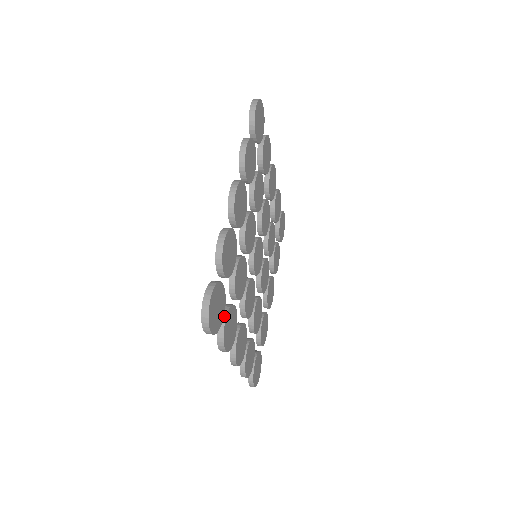
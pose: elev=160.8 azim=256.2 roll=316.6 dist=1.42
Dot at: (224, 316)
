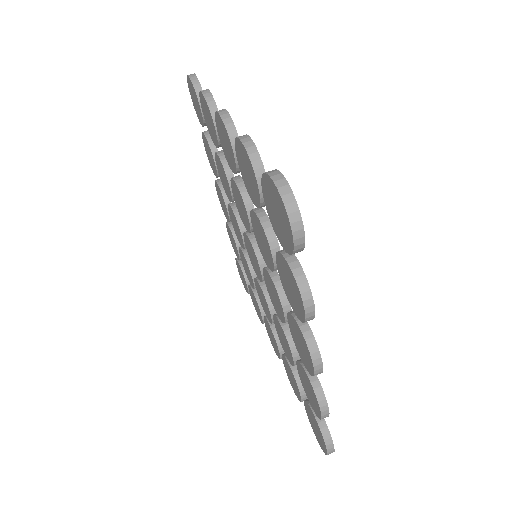
Dot at: (305, 394)
